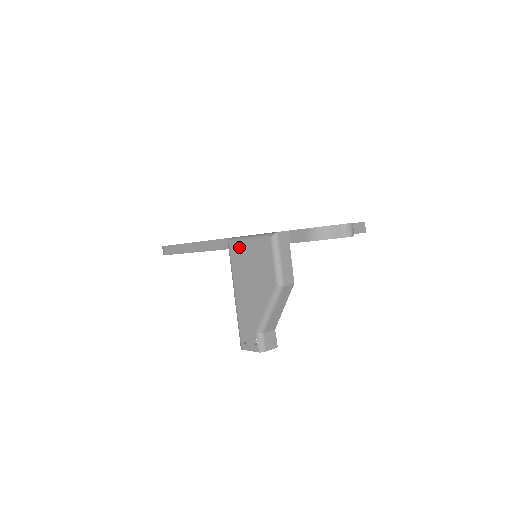
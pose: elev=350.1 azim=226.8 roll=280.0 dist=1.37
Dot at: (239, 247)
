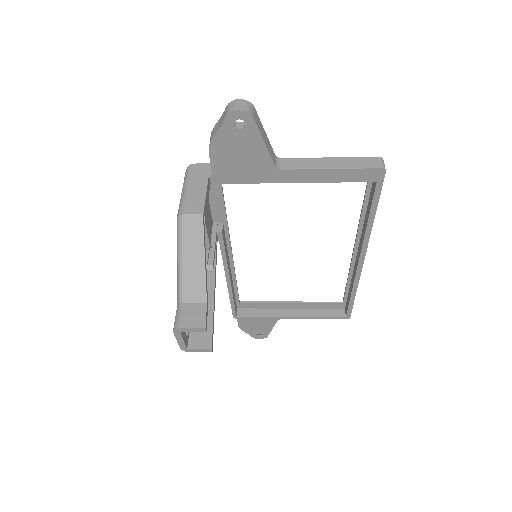
Dot at: occluded
